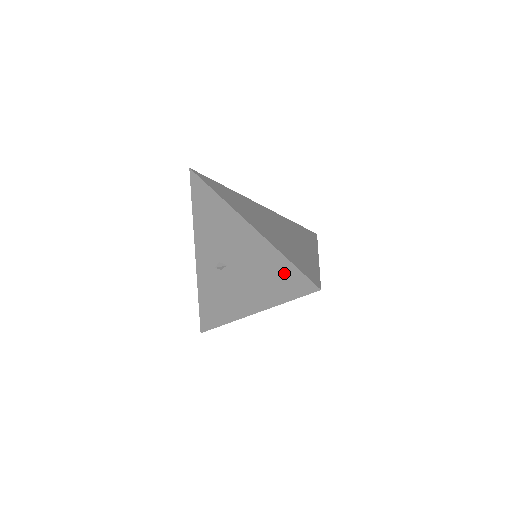
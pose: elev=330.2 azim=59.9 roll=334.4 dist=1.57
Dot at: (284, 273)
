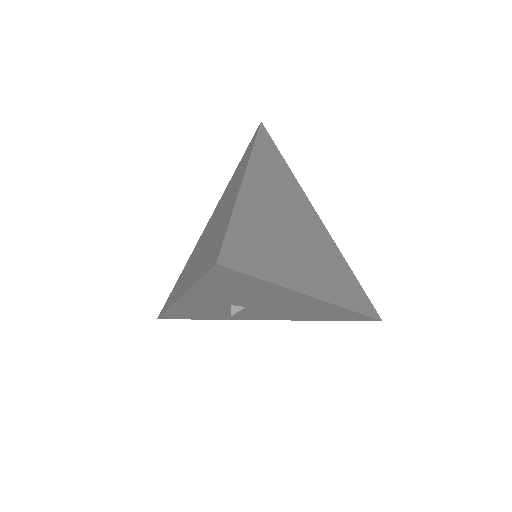
Dot at: (343, 316)
